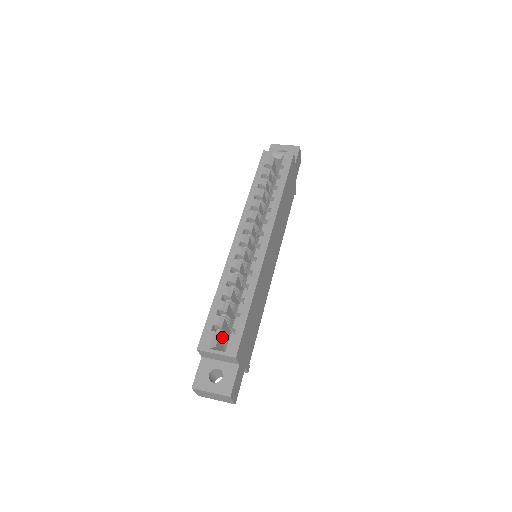
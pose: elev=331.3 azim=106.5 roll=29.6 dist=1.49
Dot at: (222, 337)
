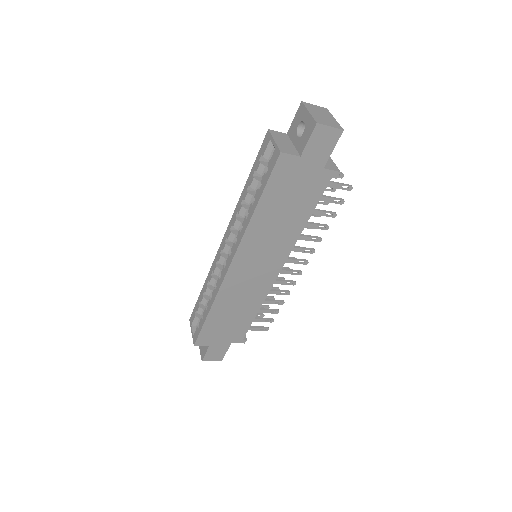
Dot at: occluded
